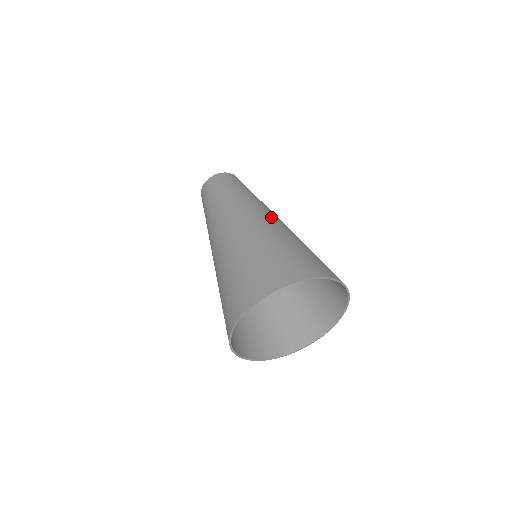
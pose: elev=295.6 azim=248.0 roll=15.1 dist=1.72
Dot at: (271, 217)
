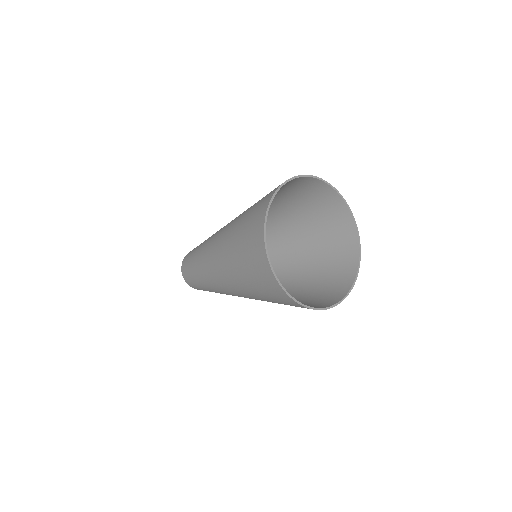
Dot at: occluded
